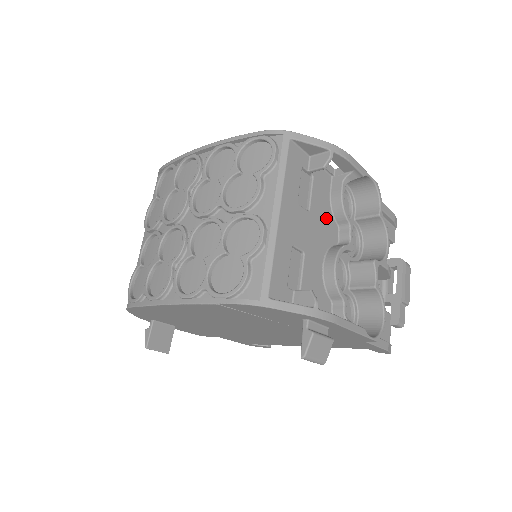
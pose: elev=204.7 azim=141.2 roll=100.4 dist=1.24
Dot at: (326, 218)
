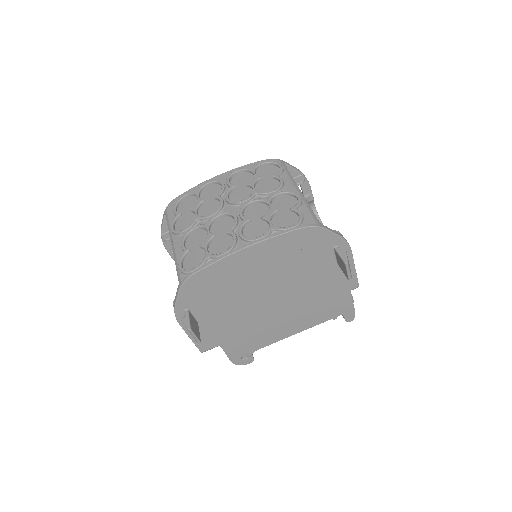
Dot at: occluded
